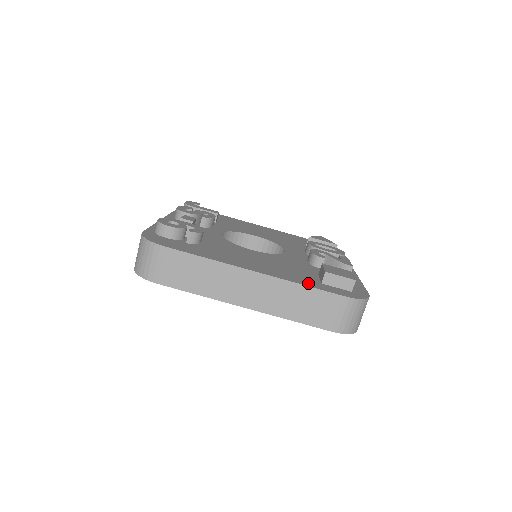
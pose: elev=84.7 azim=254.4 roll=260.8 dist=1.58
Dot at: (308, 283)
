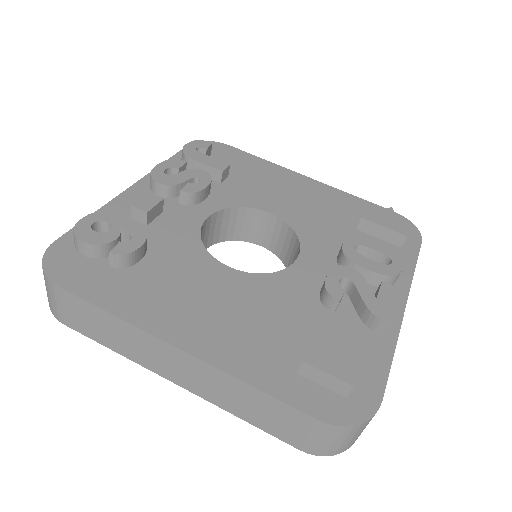
Dot at: (266, 377)
